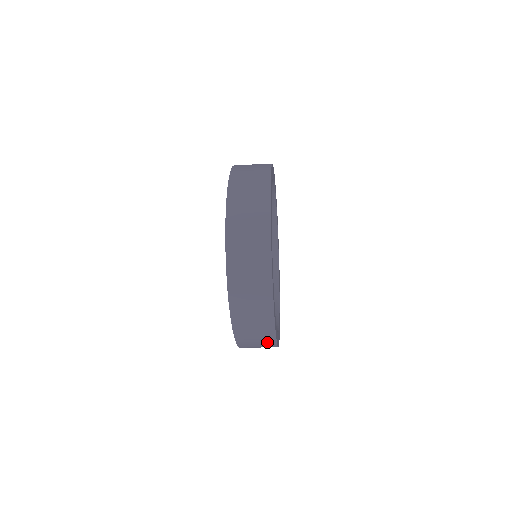
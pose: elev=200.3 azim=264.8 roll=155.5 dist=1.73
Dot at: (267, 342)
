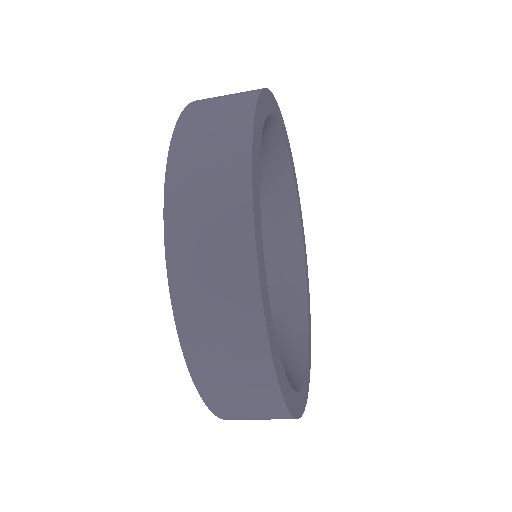
Dot at: occluded
